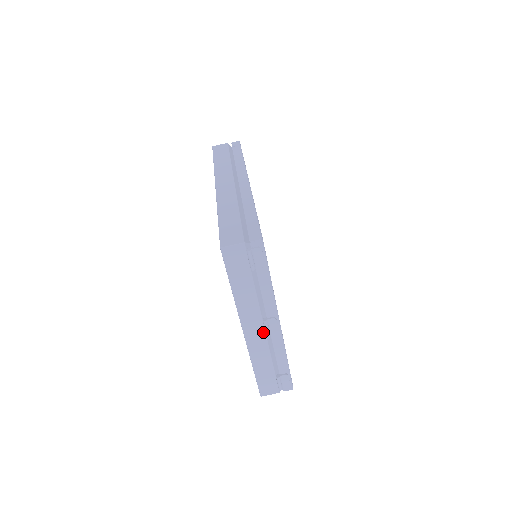
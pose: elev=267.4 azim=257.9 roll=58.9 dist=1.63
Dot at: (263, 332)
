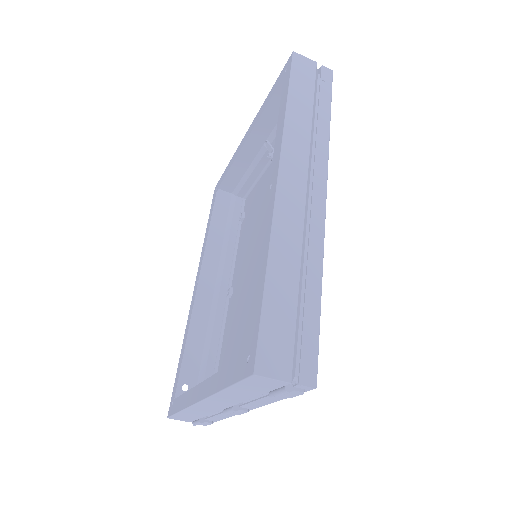
Dot at: (222, 408)
